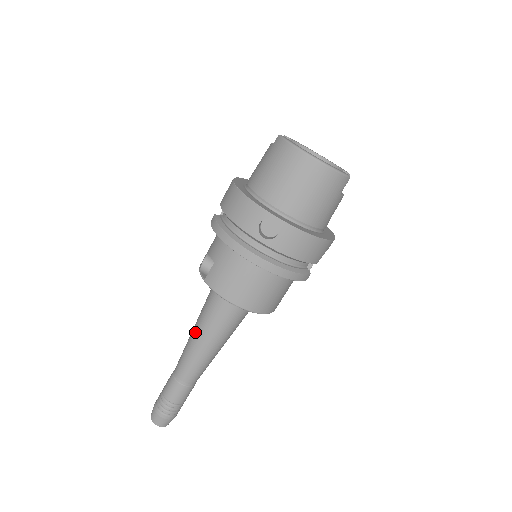
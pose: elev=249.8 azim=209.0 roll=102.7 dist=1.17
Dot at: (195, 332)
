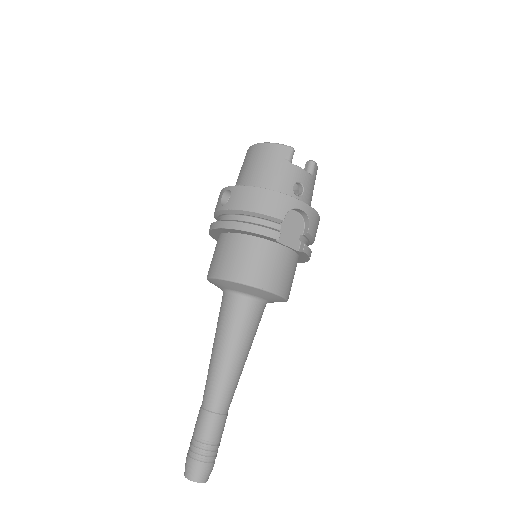
Dot at: occluded
